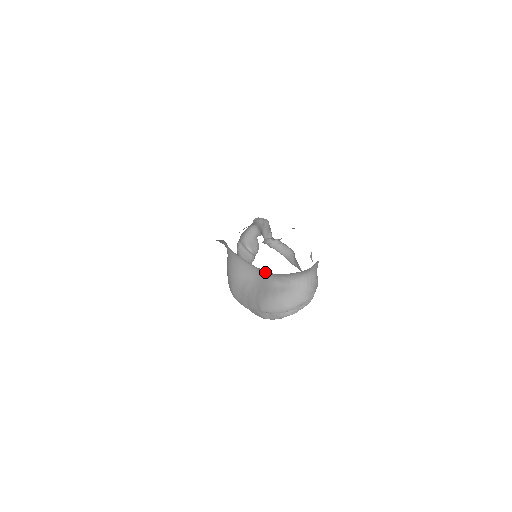
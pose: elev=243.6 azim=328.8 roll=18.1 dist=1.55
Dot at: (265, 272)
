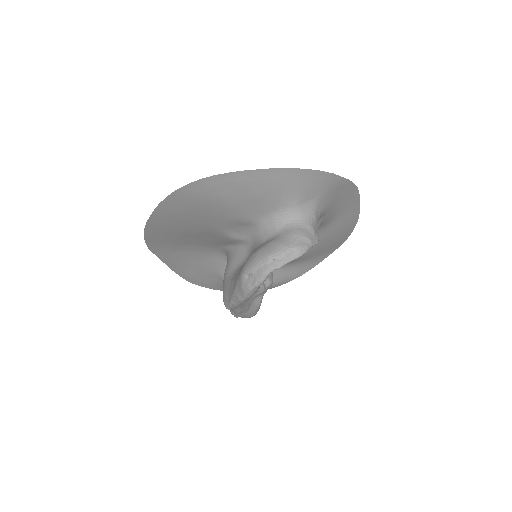
Dot at: (253, 239)
